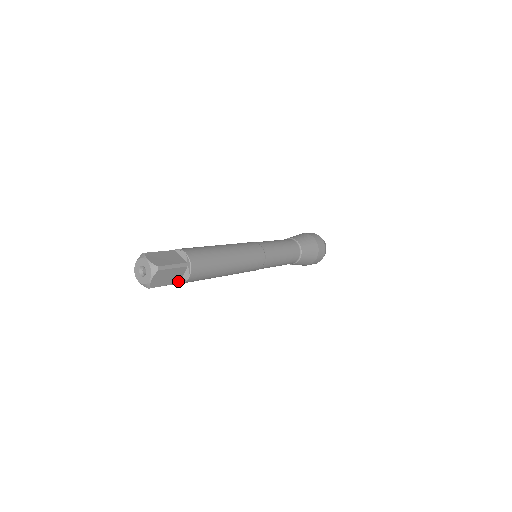
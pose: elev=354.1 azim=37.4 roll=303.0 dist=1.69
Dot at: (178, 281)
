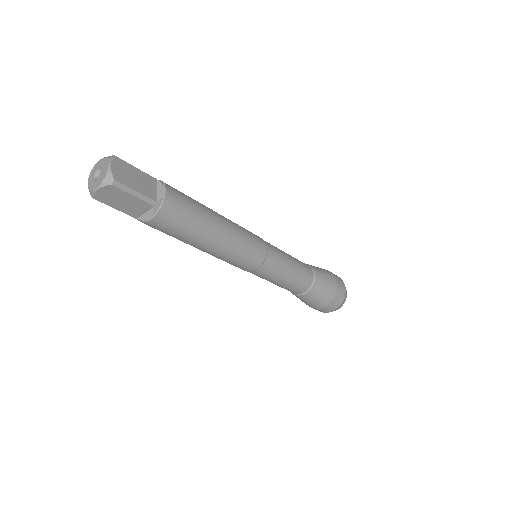
Dot at: (153, 198)
